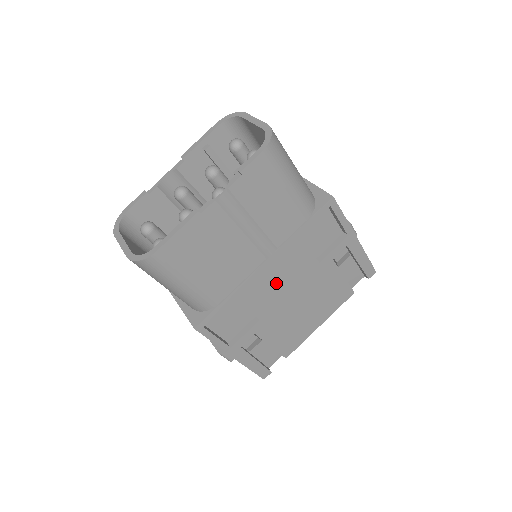
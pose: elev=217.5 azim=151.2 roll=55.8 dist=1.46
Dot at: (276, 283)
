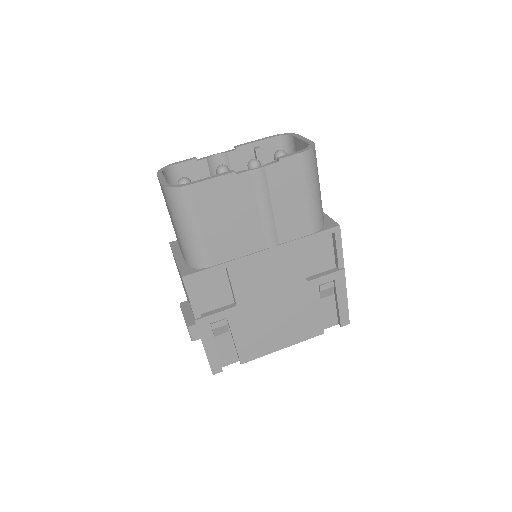
Dot at: (265, 277)
